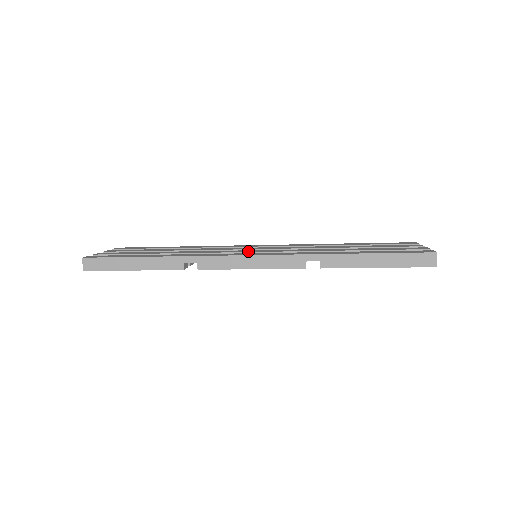
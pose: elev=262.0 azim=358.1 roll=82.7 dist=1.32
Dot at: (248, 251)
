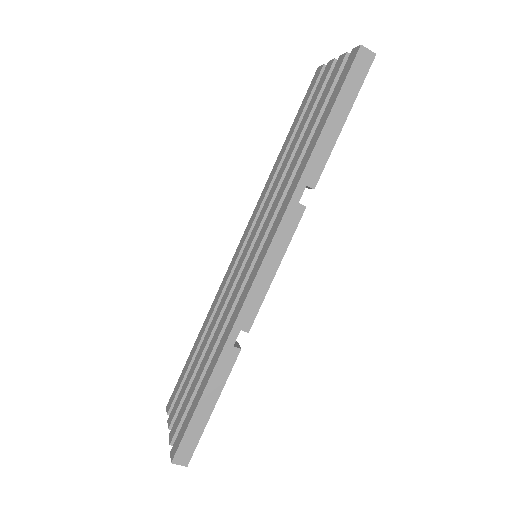
Dot at: (249, 263)
